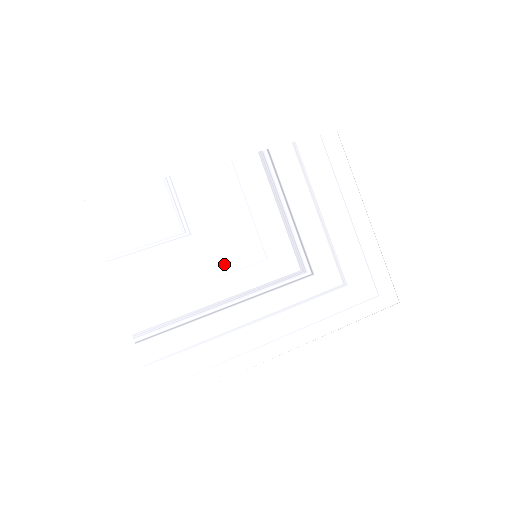
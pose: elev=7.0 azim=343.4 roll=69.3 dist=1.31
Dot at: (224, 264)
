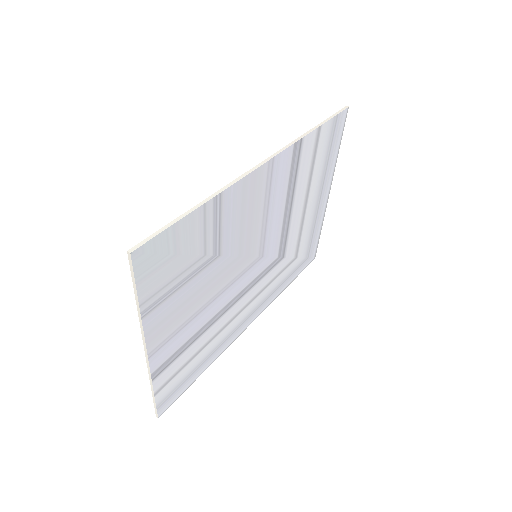
Dot at: (234, 274)
